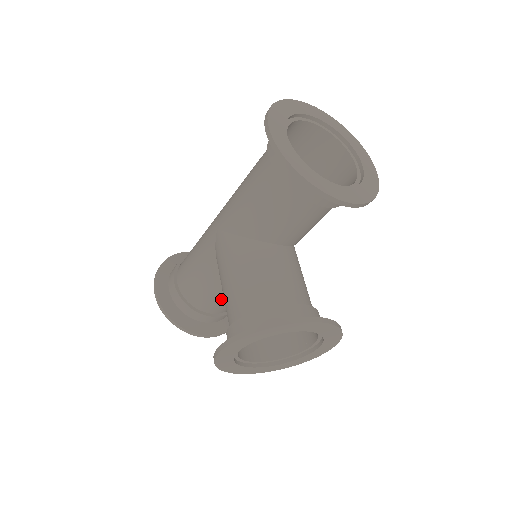
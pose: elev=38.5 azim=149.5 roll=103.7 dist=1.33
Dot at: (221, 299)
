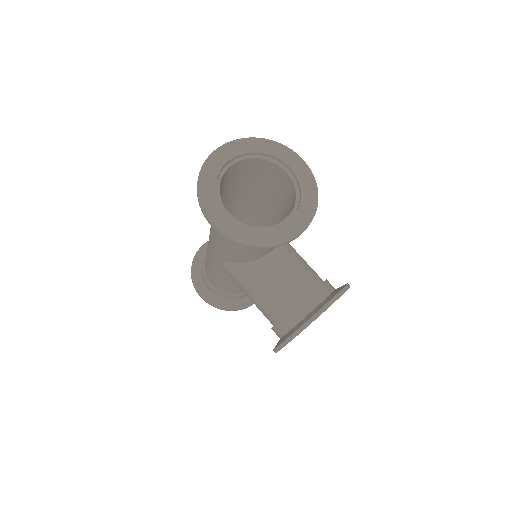
Dot at: occluded
